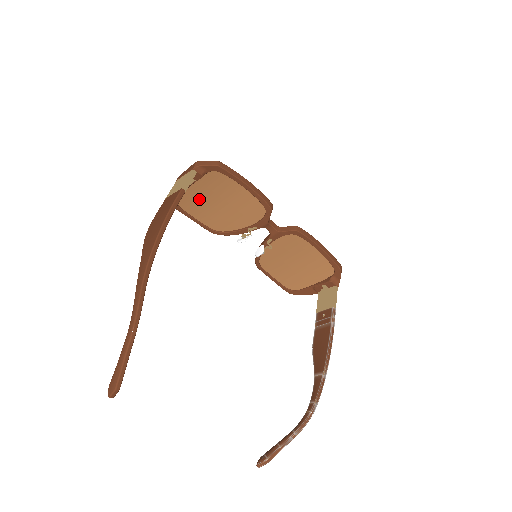
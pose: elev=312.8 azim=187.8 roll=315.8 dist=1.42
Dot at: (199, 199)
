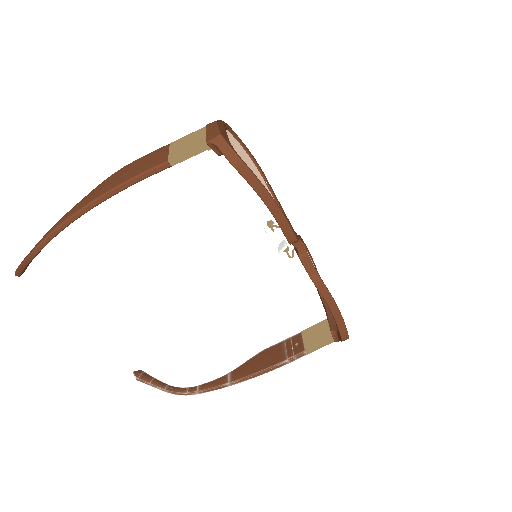
Dot at: occluded
